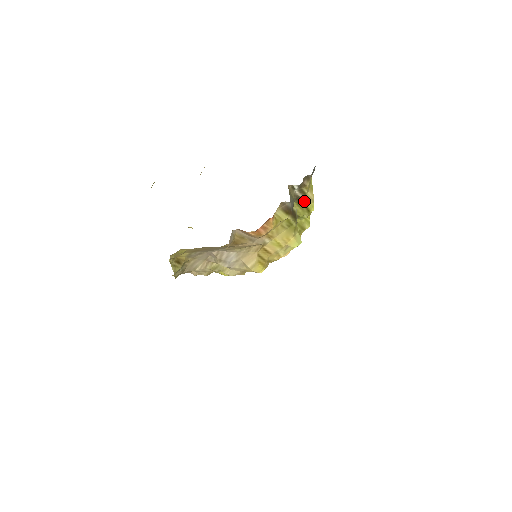
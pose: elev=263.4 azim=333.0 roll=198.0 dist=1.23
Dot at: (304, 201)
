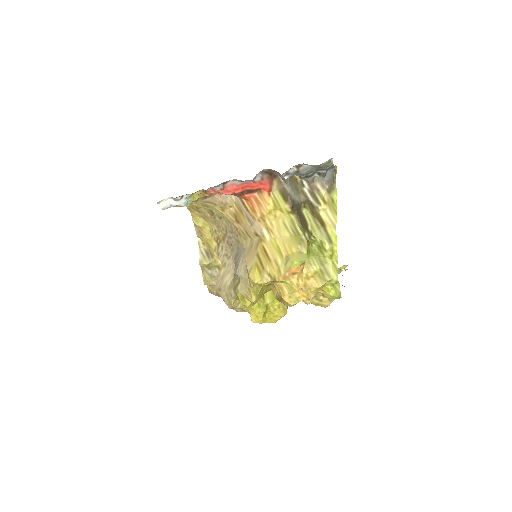
Dot at: (321, 217)
